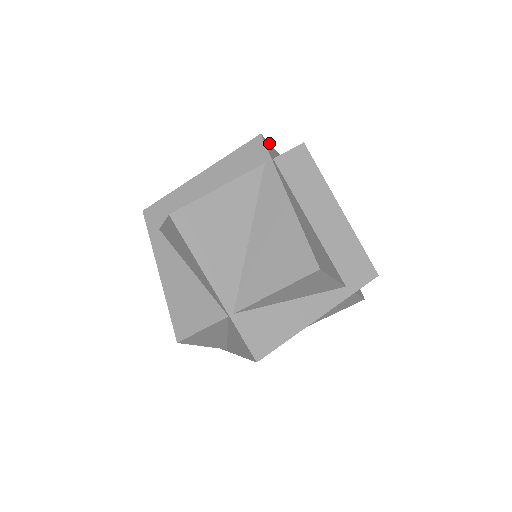
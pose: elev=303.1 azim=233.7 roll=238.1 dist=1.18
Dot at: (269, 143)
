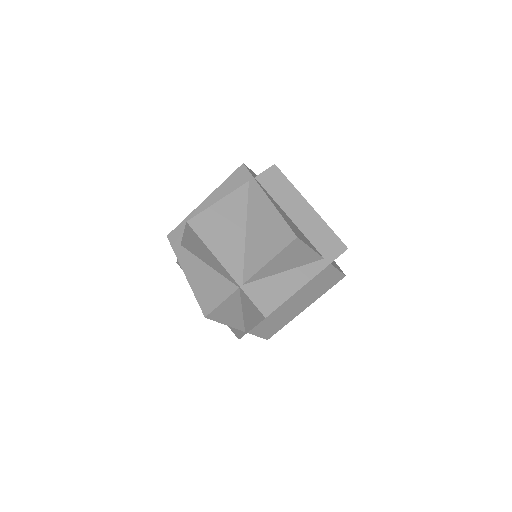
Dot at: (251, 170)
